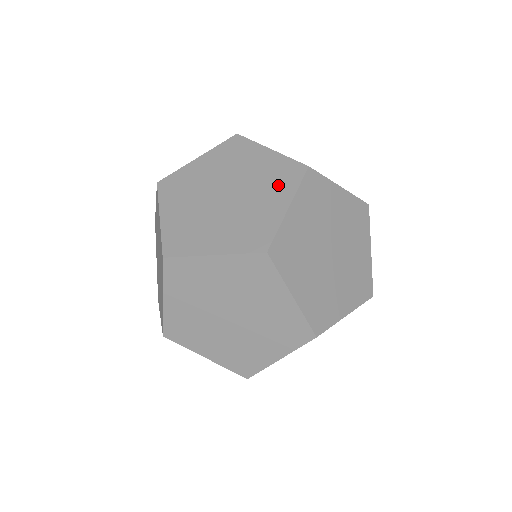
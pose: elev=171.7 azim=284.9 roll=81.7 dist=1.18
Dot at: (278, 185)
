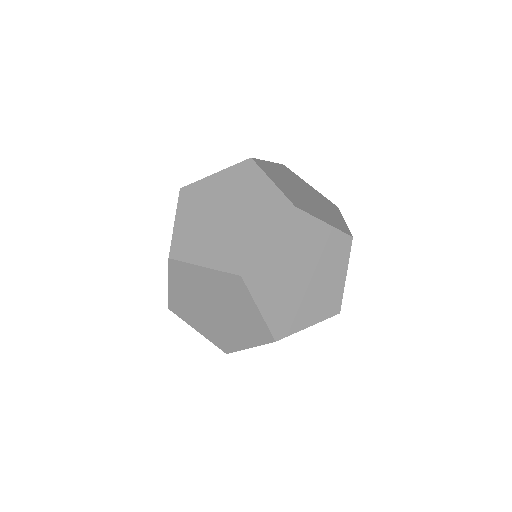
Dot at: (330, 207)
